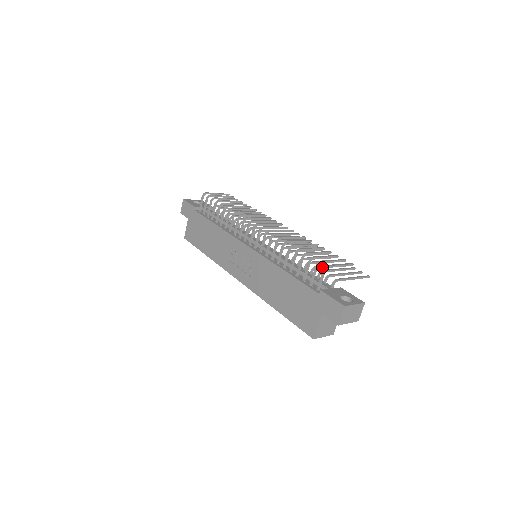
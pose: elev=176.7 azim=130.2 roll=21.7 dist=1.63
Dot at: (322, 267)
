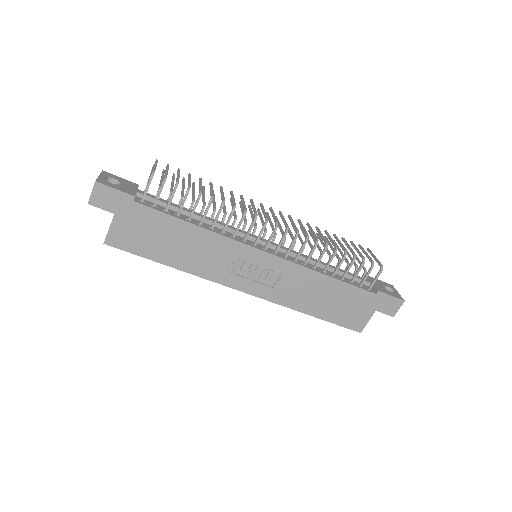
Dot at: (337, 256)
